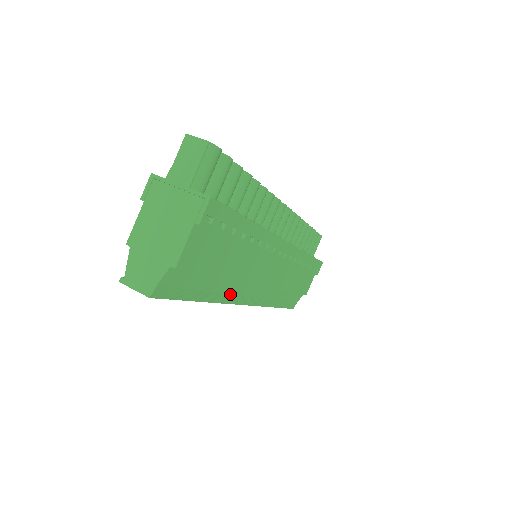
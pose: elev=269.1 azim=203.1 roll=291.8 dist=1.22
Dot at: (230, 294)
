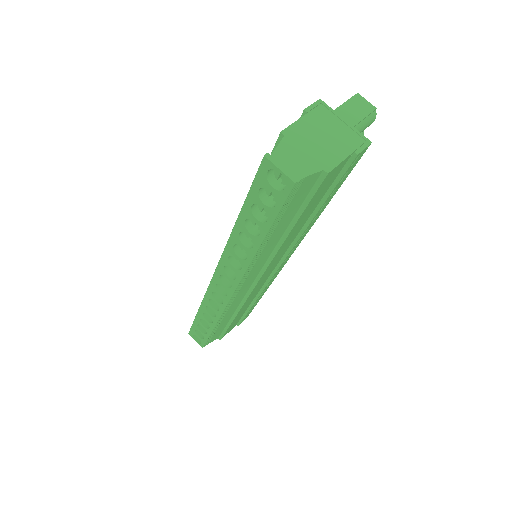
Dot at: (255, 262)
